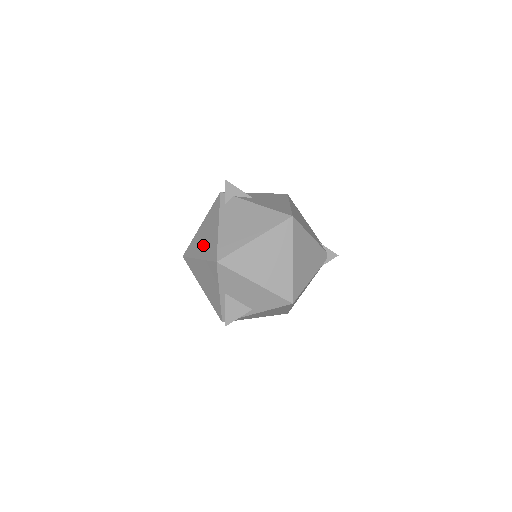
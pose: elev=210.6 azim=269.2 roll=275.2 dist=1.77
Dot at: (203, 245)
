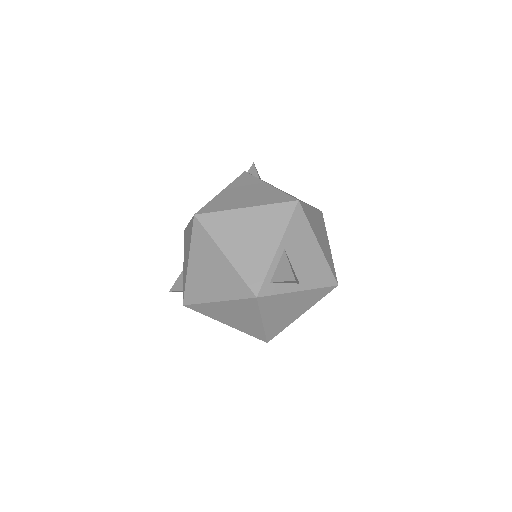
Dot at: (248, 198)
